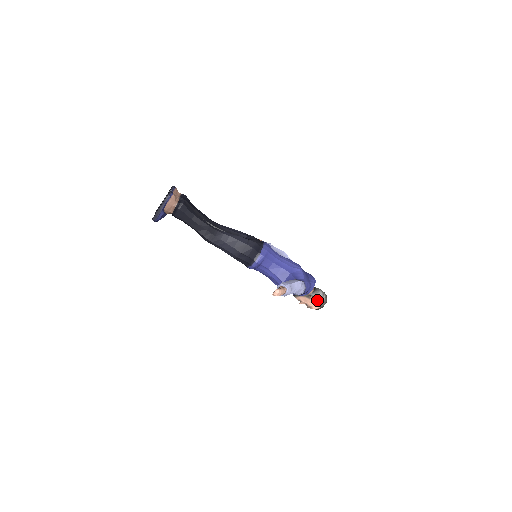
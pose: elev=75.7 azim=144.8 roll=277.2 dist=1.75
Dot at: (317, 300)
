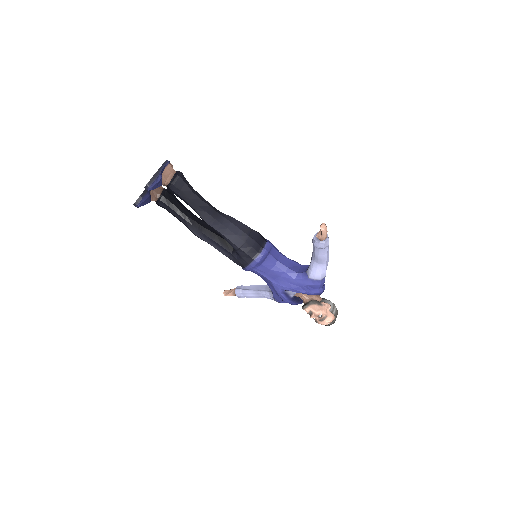
Dot at: (330, 307)
